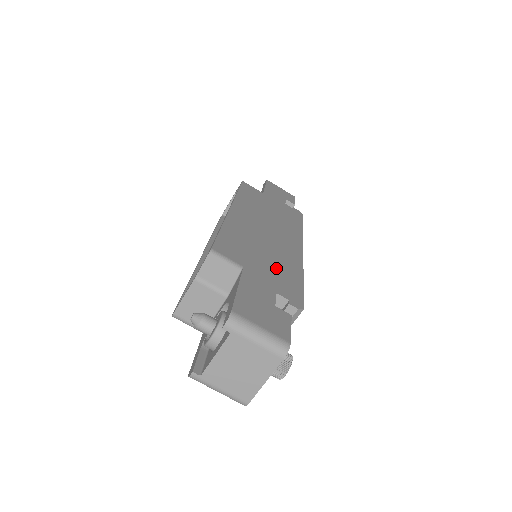
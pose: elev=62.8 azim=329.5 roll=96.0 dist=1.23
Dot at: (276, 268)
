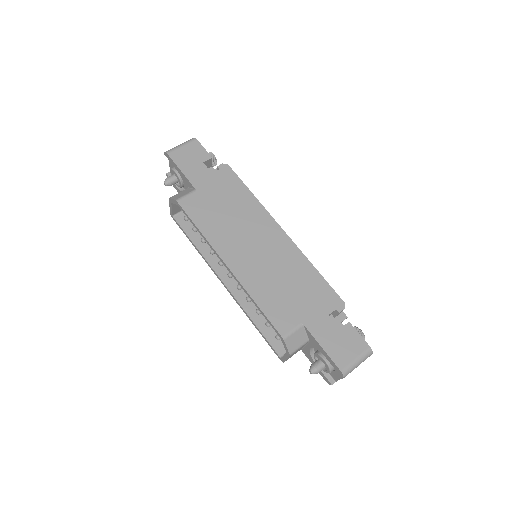
Dot at: (304, 288)
